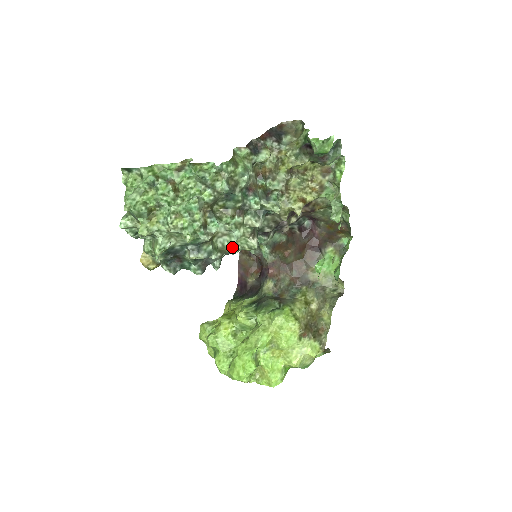
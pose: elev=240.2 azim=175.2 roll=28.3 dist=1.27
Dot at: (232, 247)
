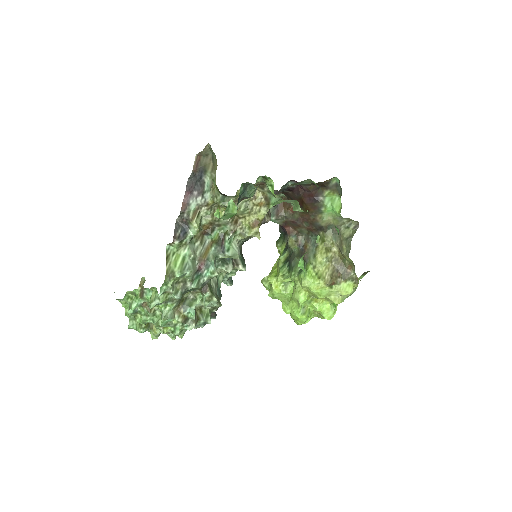
Dot at: occluded
